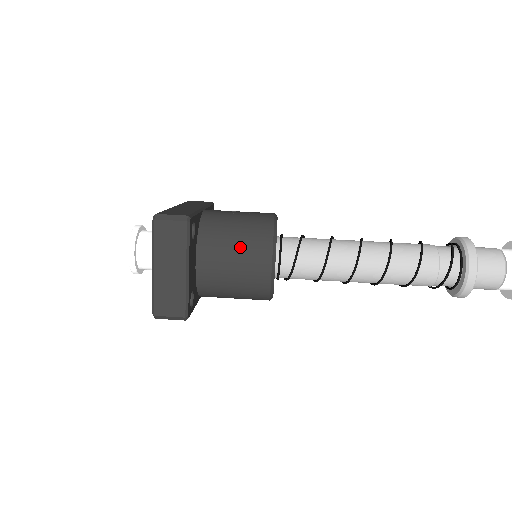
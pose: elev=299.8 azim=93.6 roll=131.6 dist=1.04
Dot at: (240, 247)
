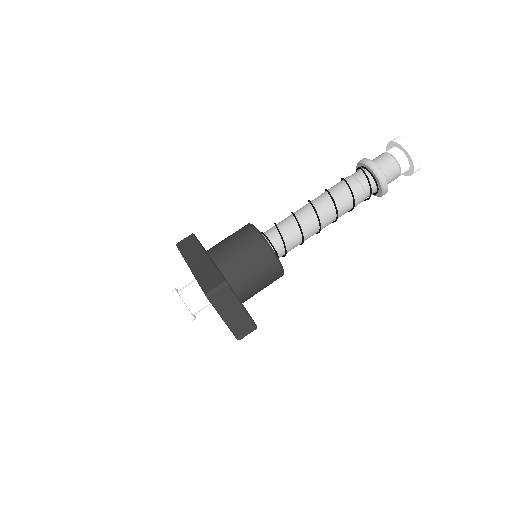
Dot at: (254, 267)
